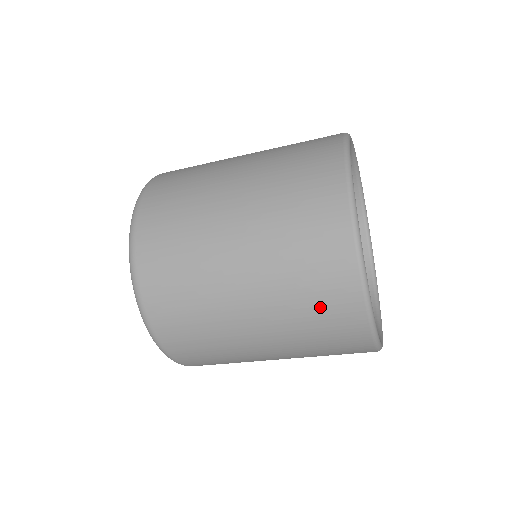
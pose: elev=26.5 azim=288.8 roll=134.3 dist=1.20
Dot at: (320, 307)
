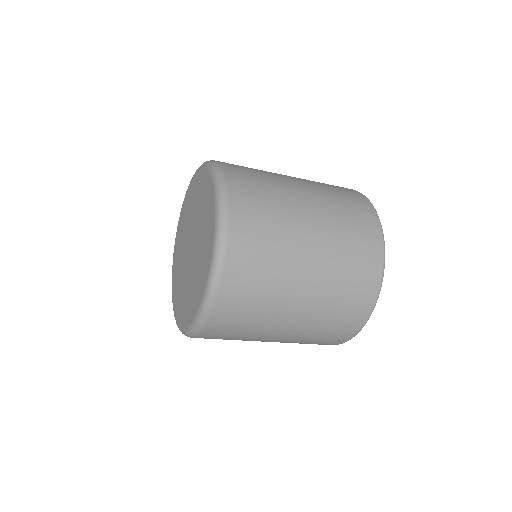
Dot at: (354, 283)
